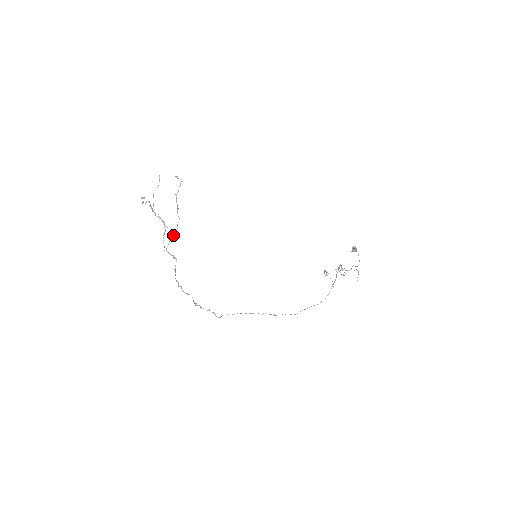
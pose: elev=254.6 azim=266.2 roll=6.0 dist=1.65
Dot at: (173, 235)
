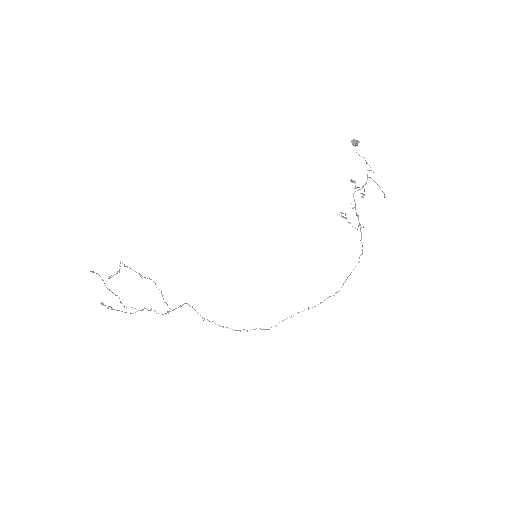
Dot at: (162, 296)
